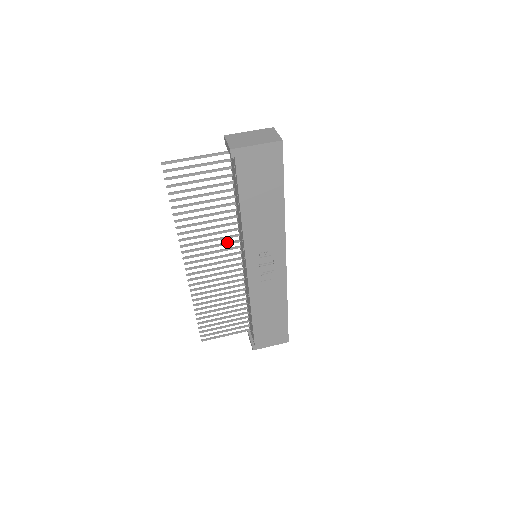
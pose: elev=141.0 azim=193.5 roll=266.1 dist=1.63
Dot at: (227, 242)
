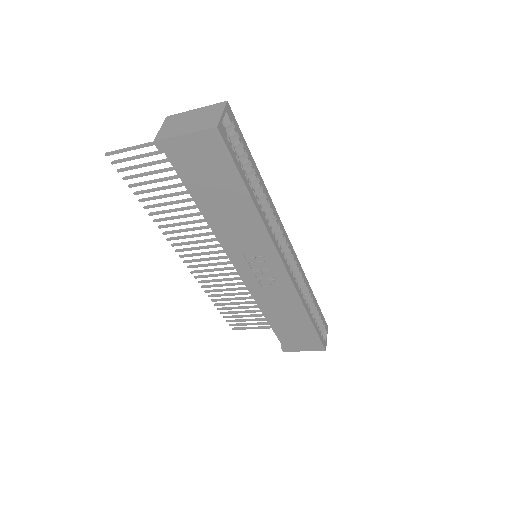
Dot at: occluded
